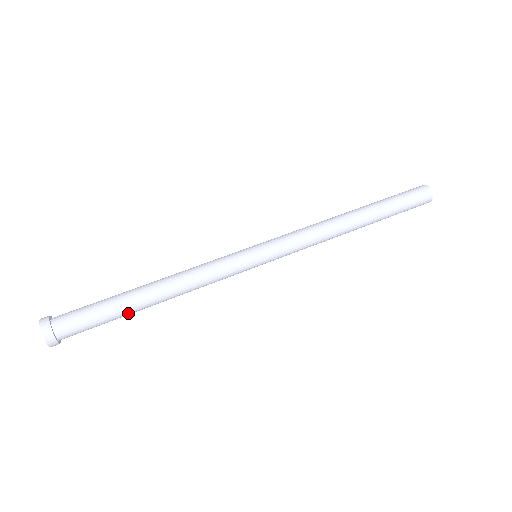
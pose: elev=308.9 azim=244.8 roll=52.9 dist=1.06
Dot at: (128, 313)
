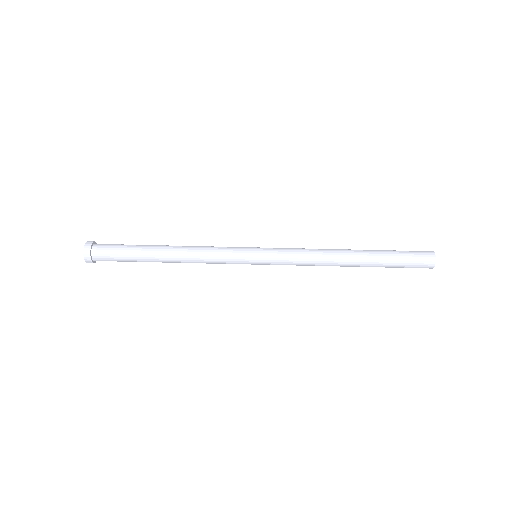
Dot at: occluded
